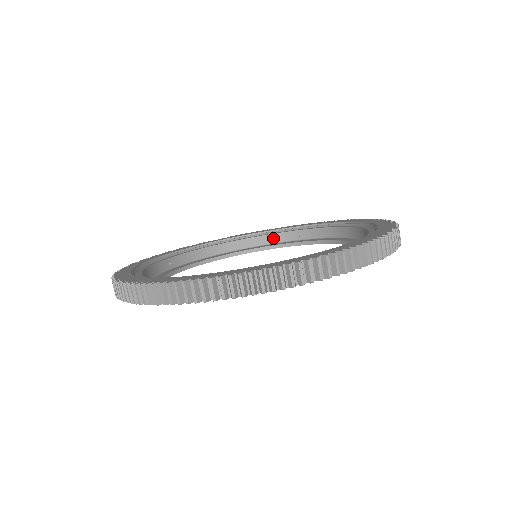
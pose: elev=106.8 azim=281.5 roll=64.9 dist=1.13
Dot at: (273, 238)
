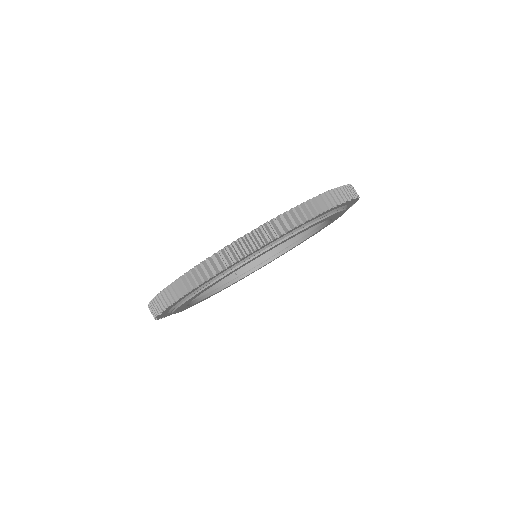
Dot at: (216, 284)
